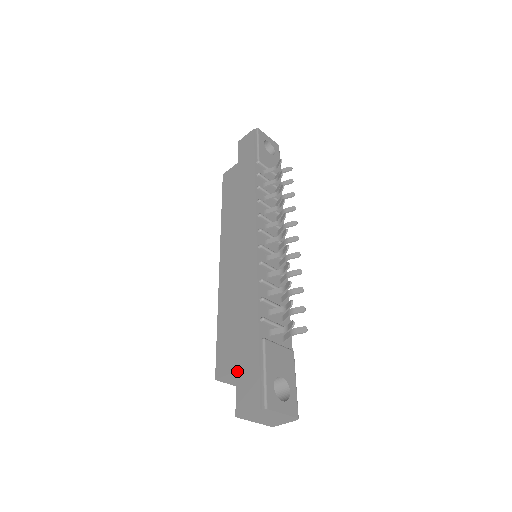
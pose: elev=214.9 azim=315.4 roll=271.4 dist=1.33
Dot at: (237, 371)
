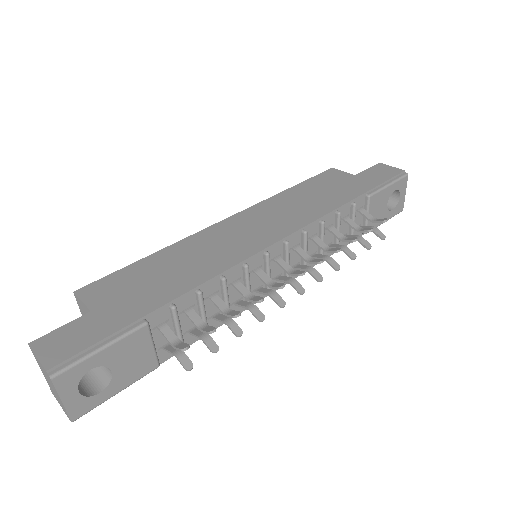
Dot at: (92, 312)
